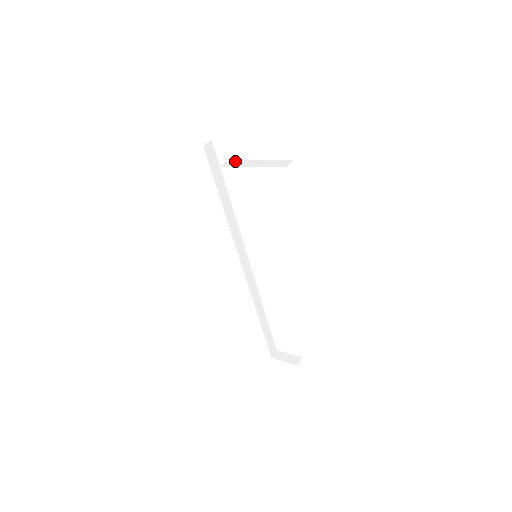
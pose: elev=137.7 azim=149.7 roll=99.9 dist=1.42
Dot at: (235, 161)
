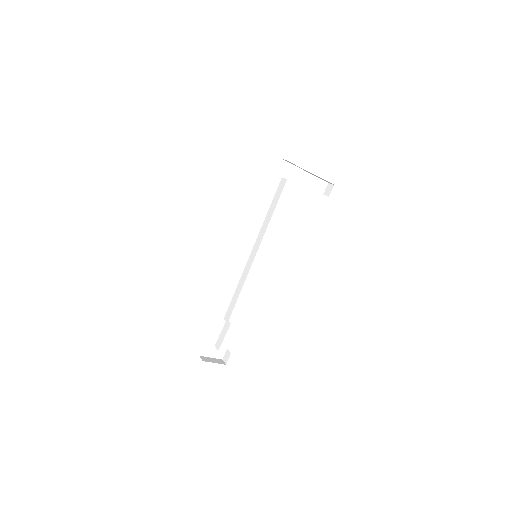
Dot at: occluded
